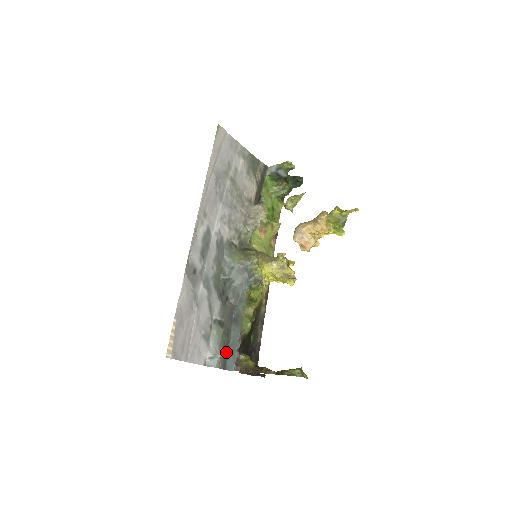
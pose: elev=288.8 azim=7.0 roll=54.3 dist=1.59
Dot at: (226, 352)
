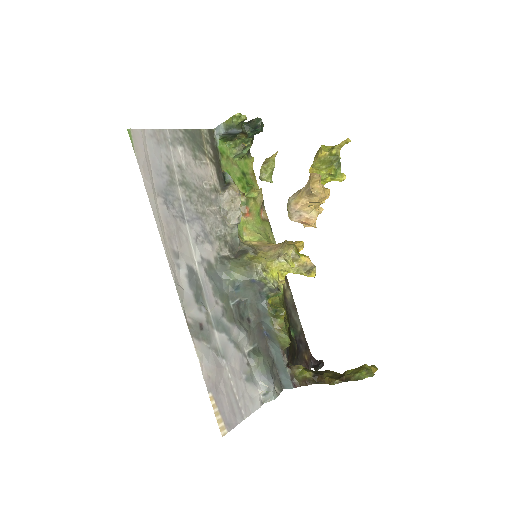
Dot at: (275, 372)
